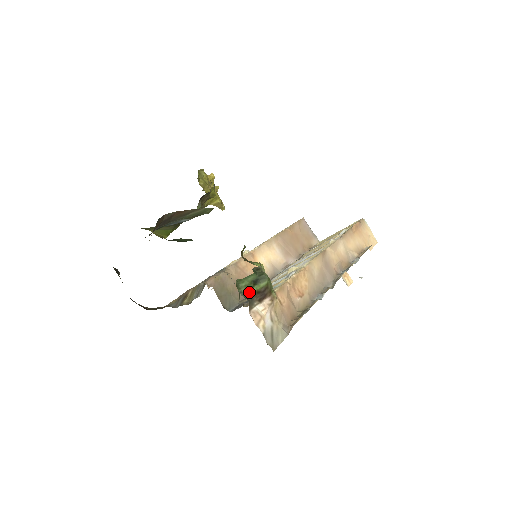
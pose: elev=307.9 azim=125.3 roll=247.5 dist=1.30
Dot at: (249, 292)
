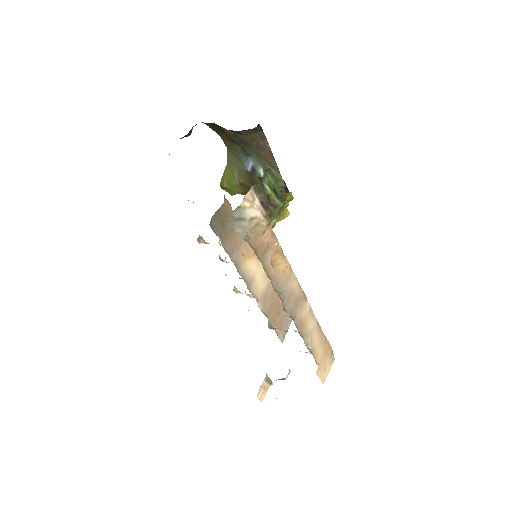
Dot at: (267, 186)
